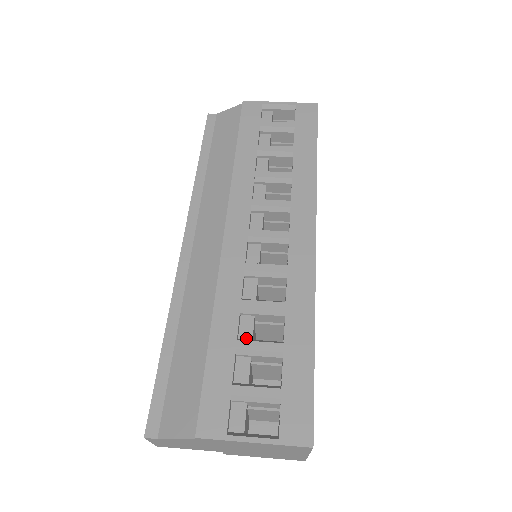
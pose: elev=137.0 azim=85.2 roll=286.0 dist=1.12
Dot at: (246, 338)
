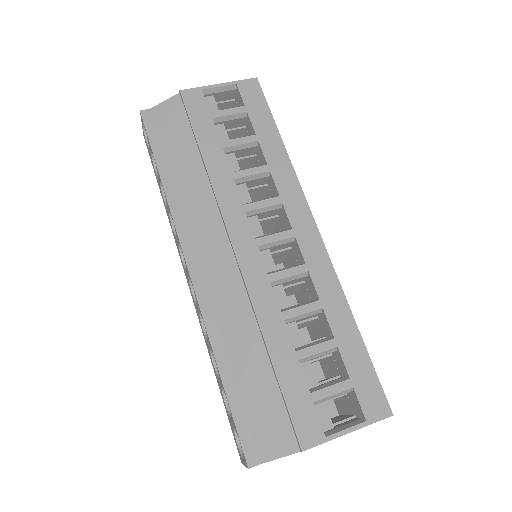
Dot at: (298, 345)
